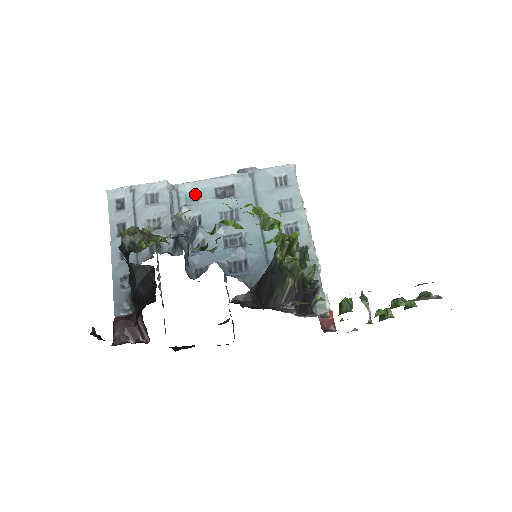
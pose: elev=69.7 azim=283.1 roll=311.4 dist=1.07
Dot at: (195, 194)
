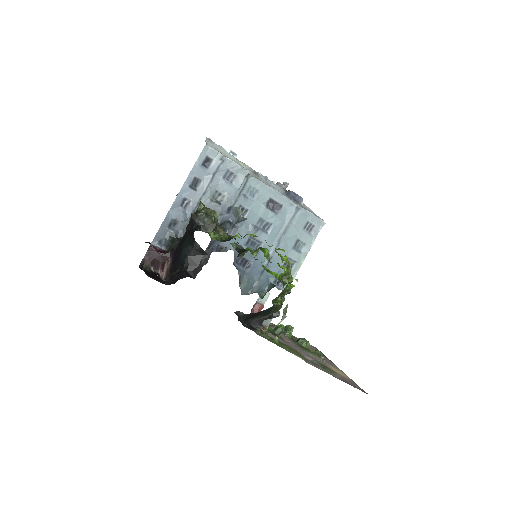
Dot at: (256, 191)
